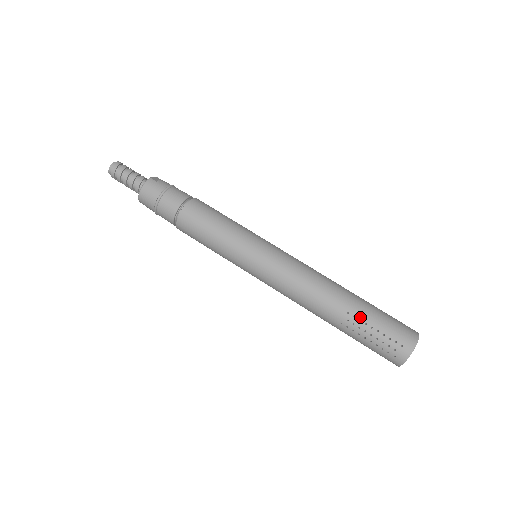
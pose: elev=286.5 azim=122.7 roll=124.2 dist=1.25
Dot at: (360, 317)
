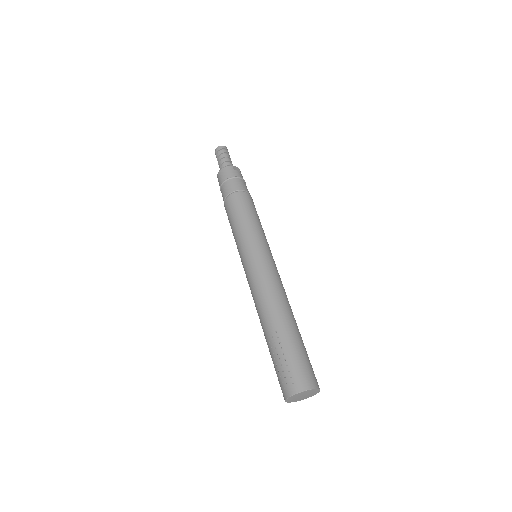
Dot at: (281, 340)
